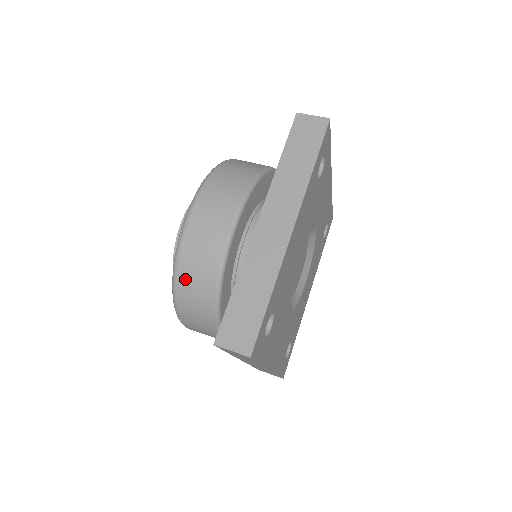
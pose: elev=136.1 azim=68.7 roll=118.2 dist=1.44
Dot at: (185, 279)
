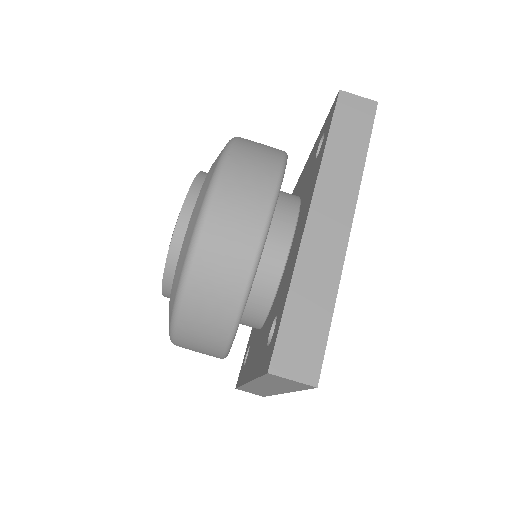
Dot at: (200, 284)
